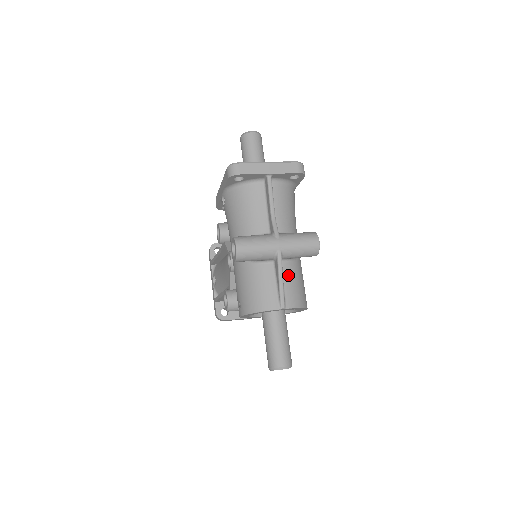
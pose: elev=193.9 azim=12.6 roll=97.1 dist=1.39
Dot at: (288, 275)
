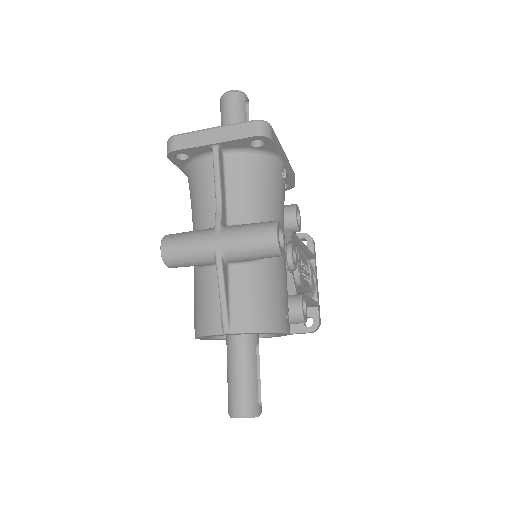
Dot at: (240, 285)
